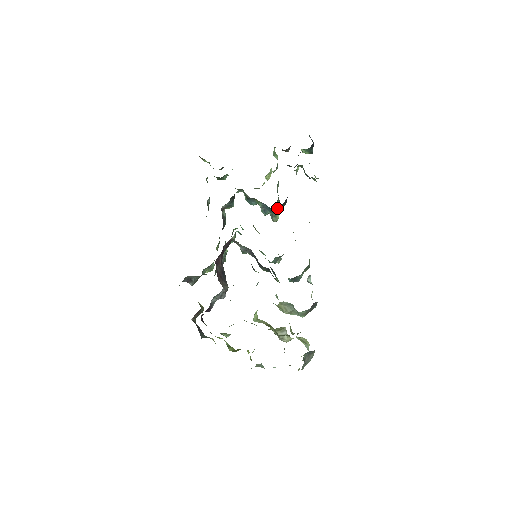
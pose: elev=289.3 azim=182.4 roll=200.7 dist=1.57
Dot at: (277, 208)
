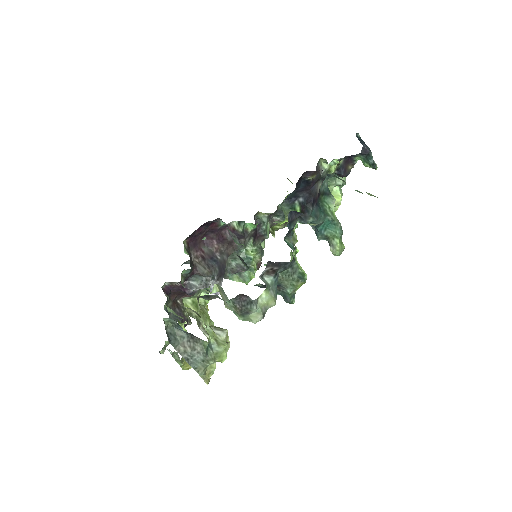
Dot at: (335, 235)
